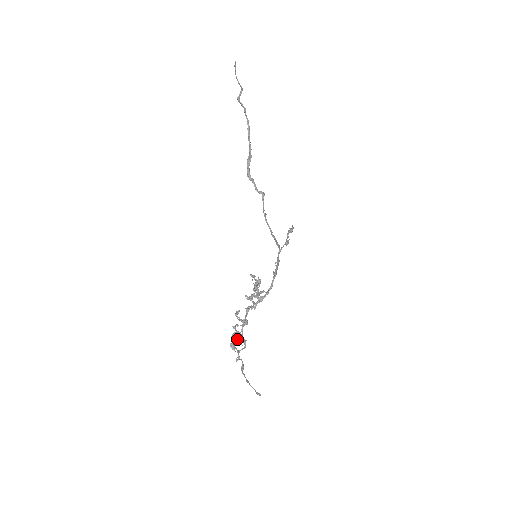
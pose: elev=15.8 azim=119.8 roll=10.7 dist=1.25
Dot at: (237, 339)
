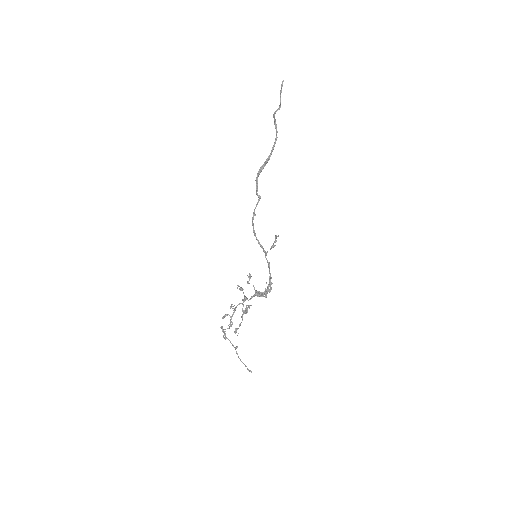
Dot at: occluded
